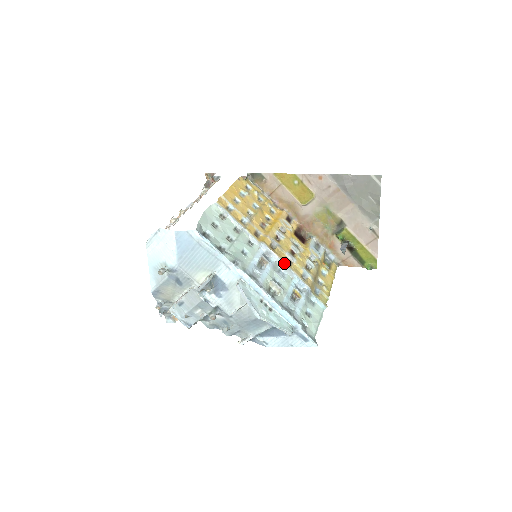
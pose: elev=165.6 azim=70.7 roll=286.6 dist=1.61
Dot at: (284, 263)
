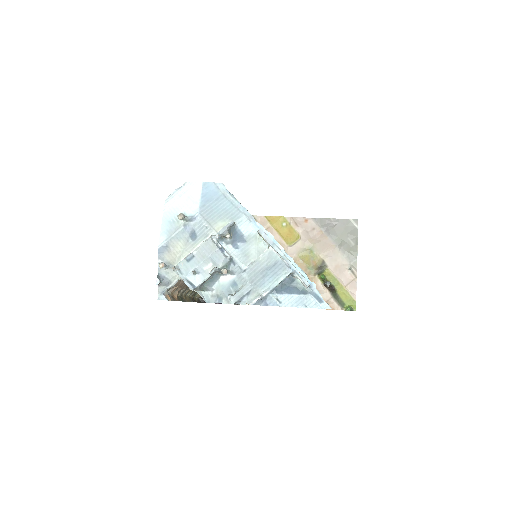
Dot at: occluded
